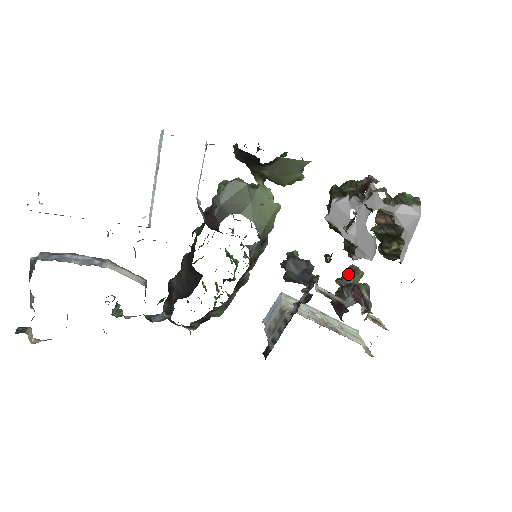
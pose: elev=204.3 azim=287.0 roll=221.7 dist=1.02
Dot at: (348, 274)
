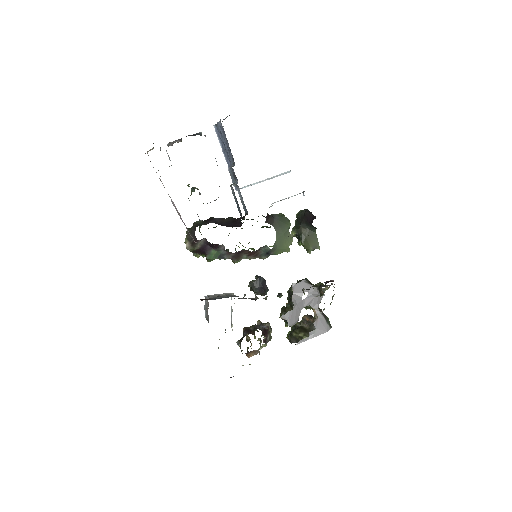
Dot at: (267, 324)
